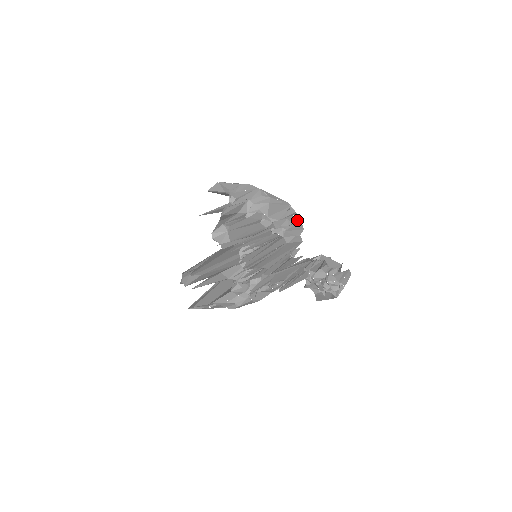
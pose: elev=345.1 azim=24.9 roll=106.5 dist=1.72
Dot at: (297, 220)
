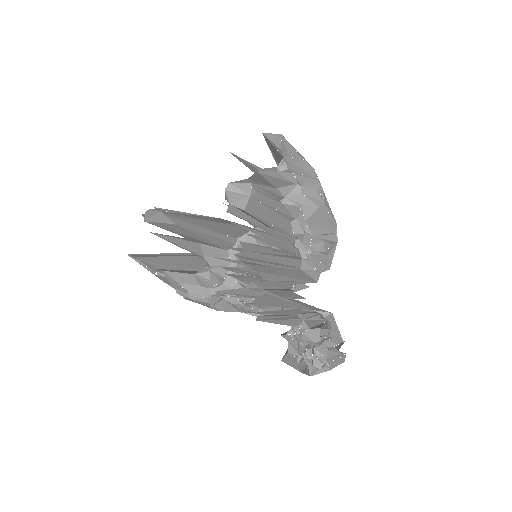
Dot at: (331, 253)
